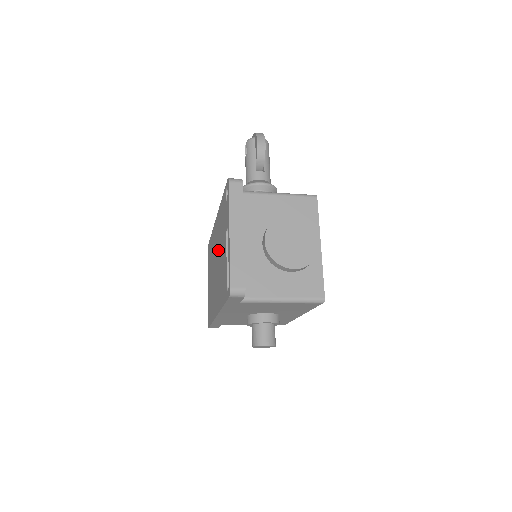
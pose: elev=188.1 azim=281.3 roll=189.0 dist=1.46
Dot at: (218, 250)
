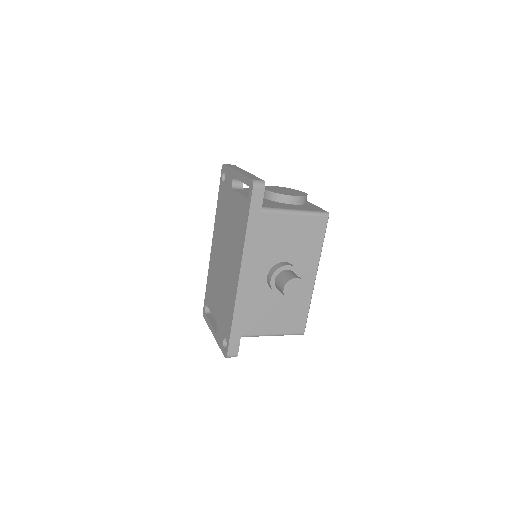
Dot at: (223, 240)
